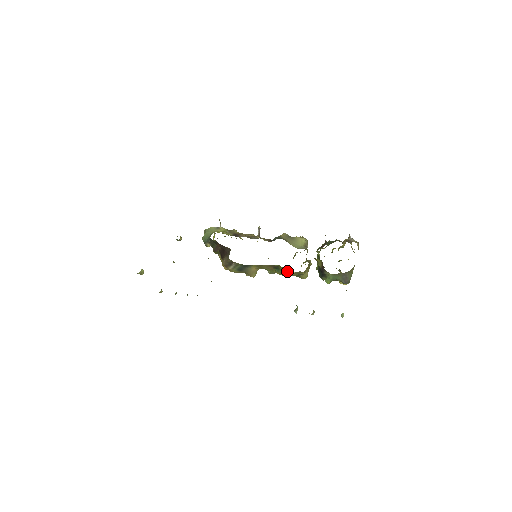
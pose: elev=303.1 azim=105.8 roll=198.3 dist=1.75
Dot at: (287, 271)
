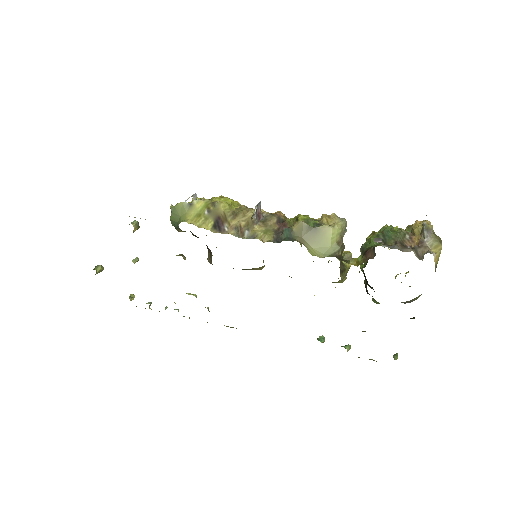
Dot at: occluded
